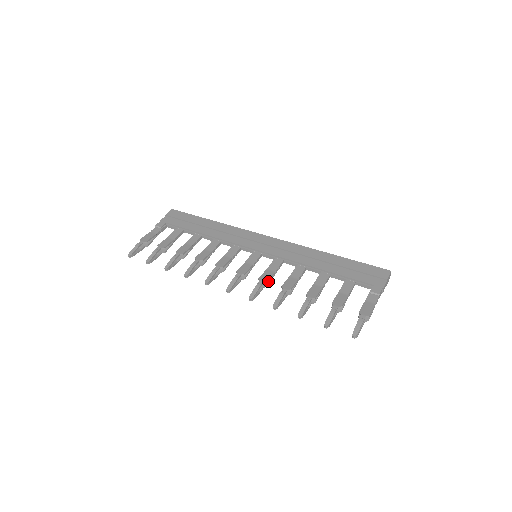
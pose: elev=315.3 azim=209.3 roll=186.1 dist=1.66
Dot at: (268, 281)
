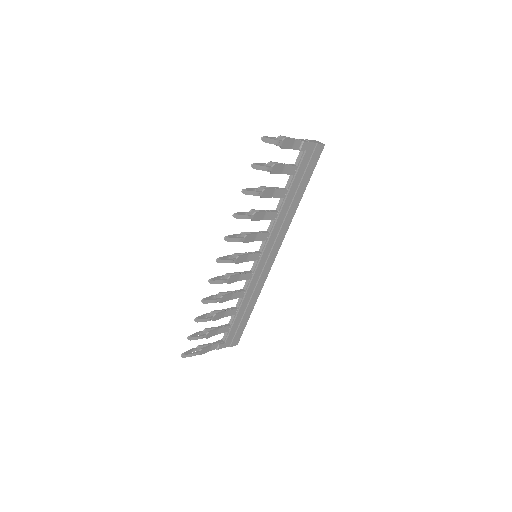
Dot at: (248, 235)
